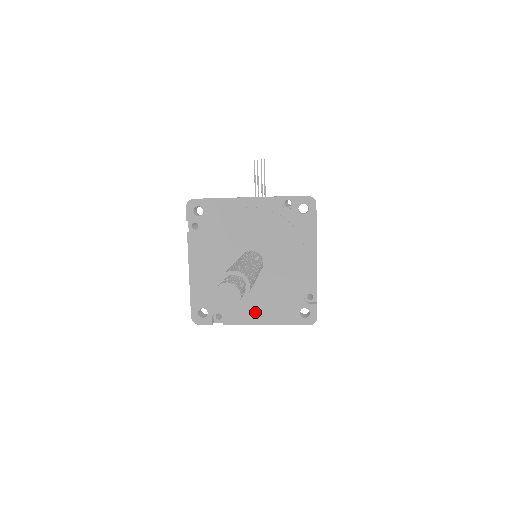
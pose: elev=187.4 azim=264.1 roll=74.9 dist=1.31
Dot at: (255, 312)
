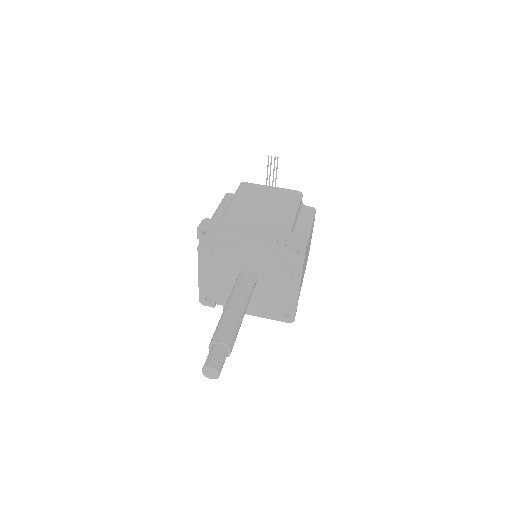
Dot at: (247, 308)
